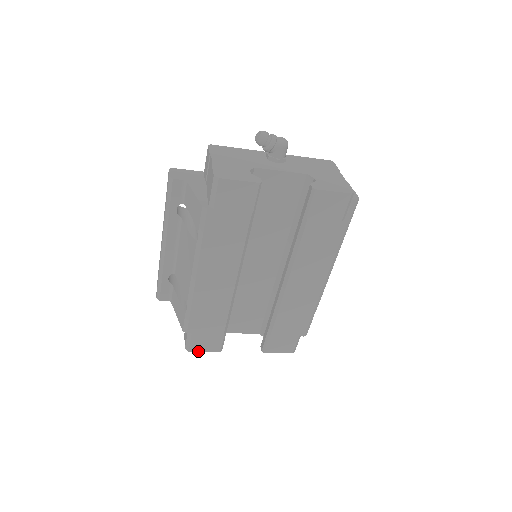
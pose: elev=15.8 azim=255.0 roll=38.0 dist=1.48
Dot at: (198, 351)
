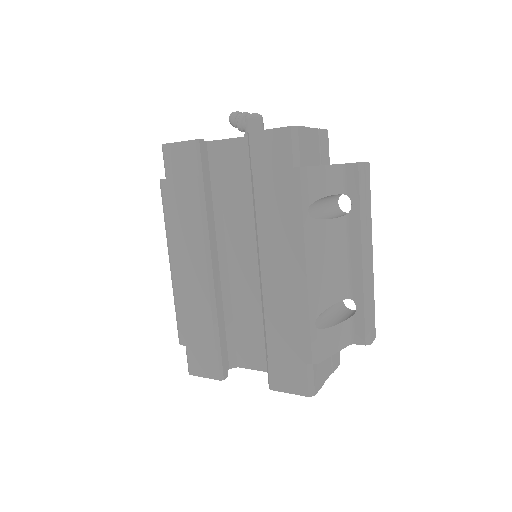
Dot at: (198, 376)
